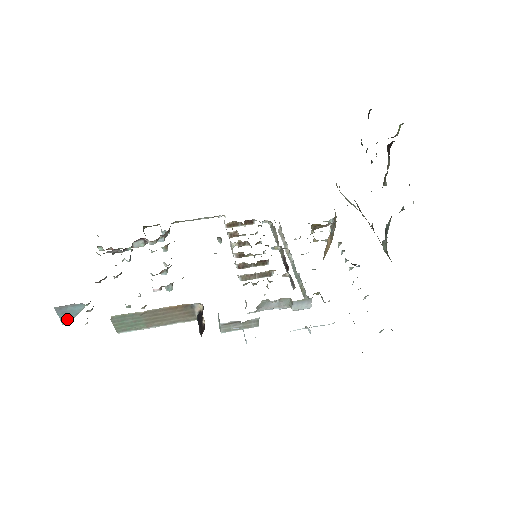
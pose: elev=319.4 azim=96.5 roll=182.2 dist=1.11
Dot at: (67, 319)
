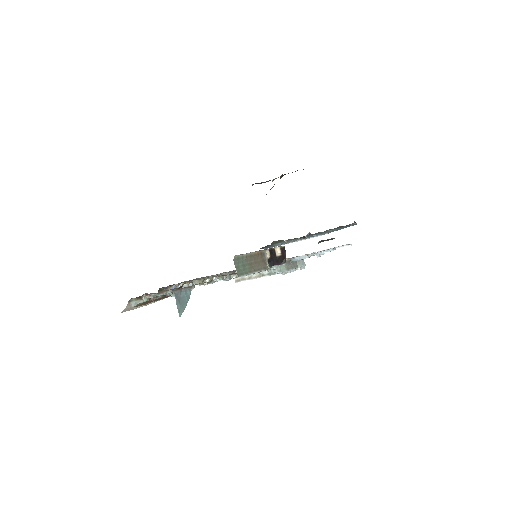
Dot at: (182, 309)
